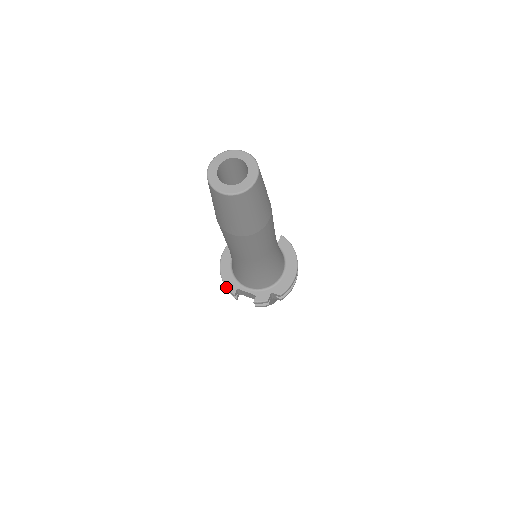
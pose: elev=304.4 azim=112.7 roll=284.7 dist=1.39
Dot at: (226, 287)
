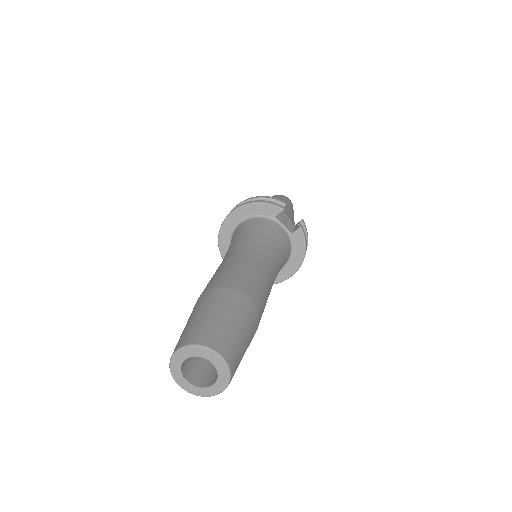
Dot at: occluded
